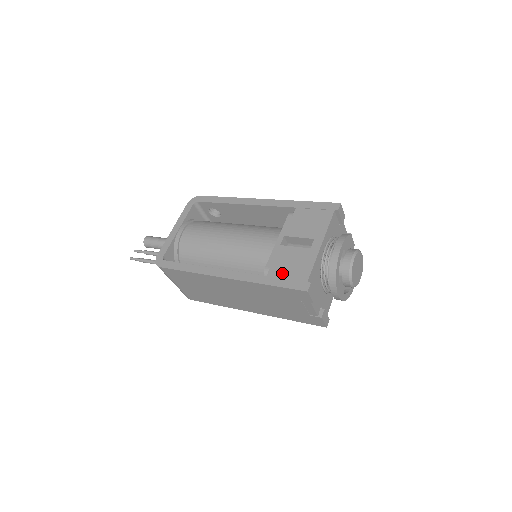
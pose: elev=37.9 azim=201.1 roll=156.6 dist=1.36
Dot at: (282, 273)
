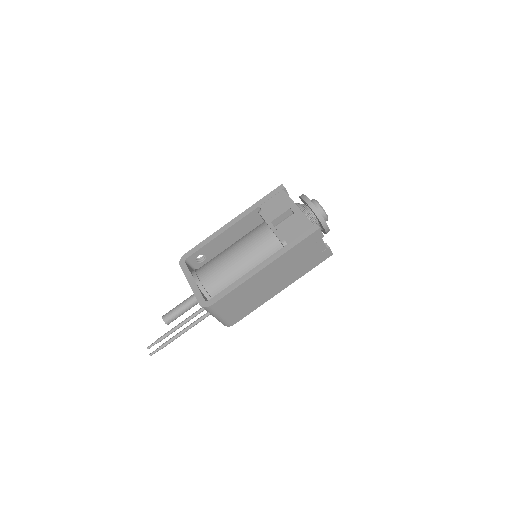
Dot at: (295, 235)
